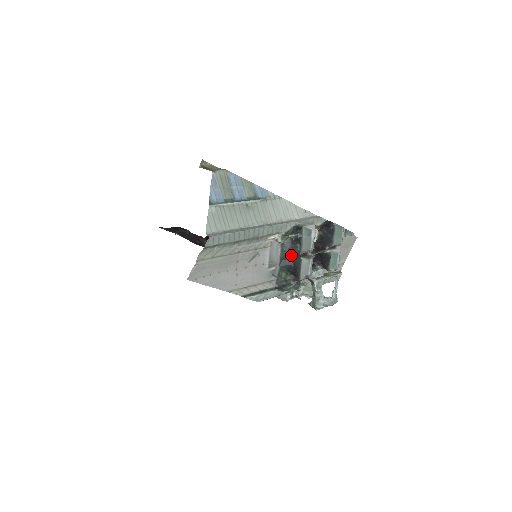
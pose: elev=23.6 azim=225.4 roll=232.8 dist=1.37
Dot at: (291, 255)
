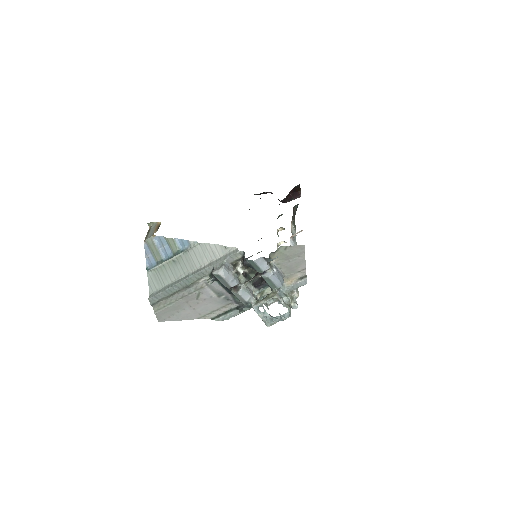
Dot at: occluded
